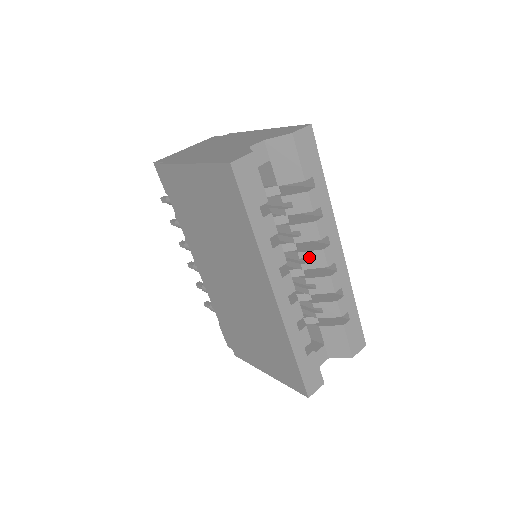
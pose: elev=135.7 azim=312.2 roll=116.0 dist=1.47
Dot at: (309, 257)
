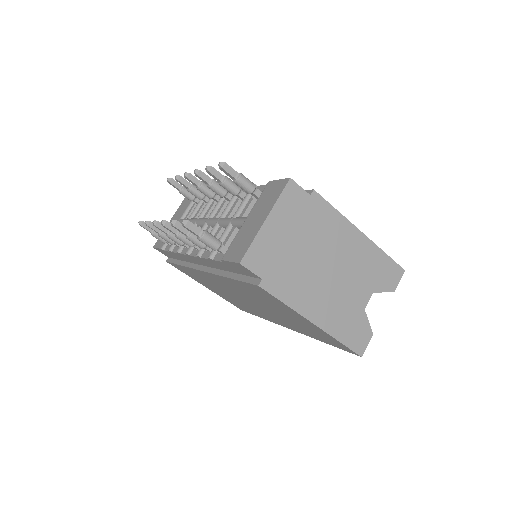
Dot at: occluded
